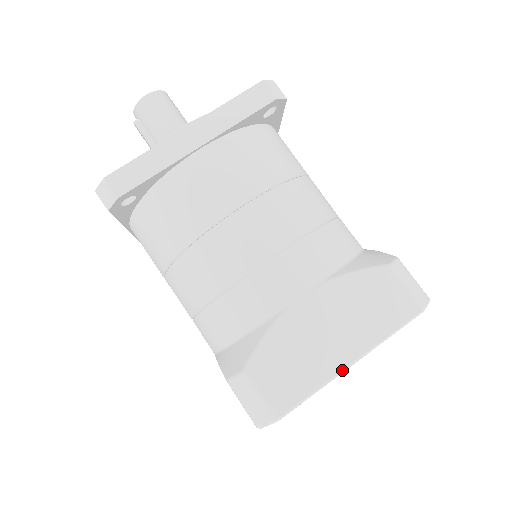
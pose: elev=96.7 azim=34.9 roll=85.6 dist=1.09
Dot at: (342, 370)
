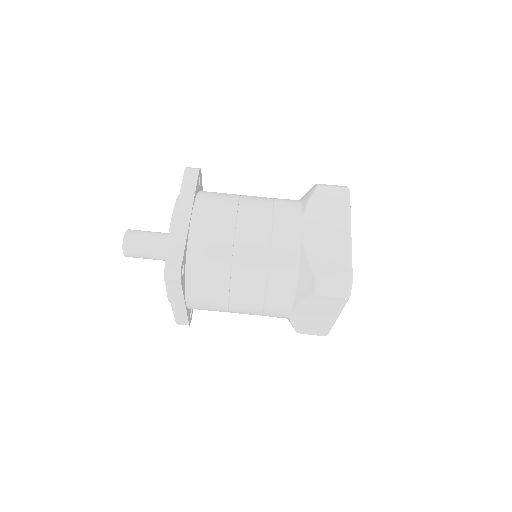
Dot at: occluded
